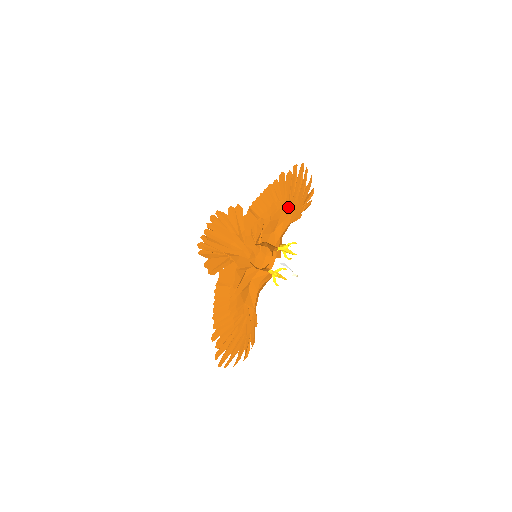
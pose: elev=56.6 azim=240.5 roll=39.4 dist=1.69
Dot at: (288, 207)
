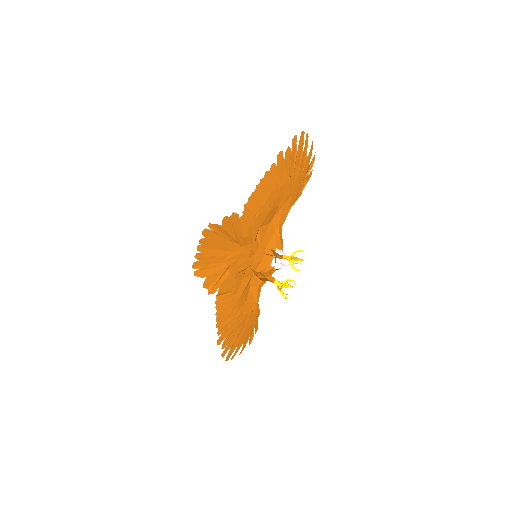
Dot at: (287, 190)
